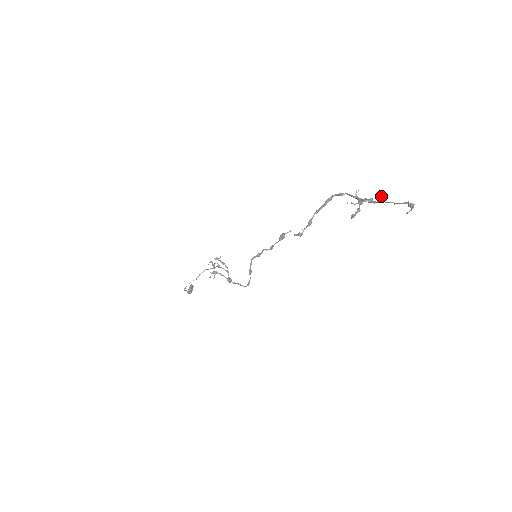
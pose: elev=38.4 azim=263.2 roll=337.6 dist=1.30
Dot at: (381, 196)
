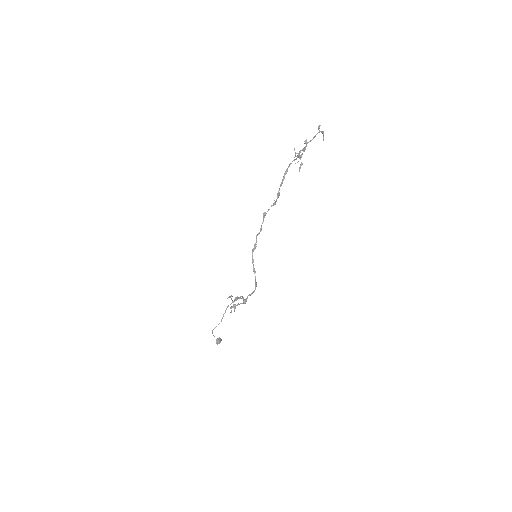
Dot at: (306, 140)
